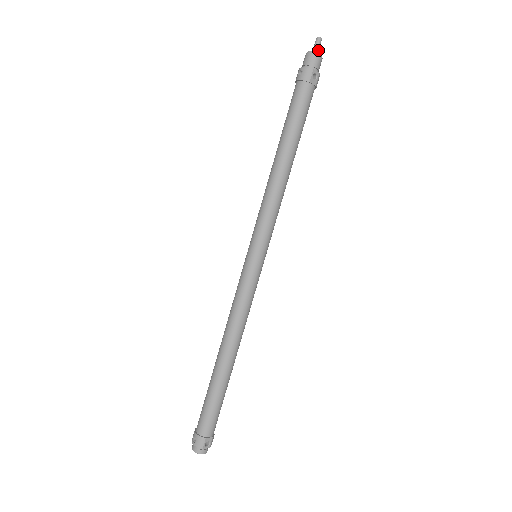
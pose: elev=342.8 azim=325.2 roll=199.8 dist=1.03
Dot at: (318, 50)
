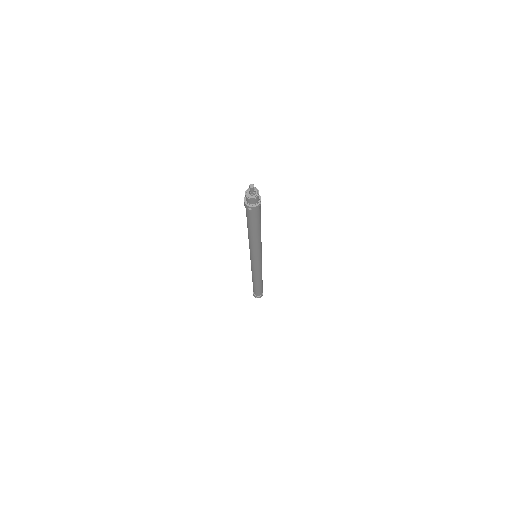
Dot at: (254, 191)
